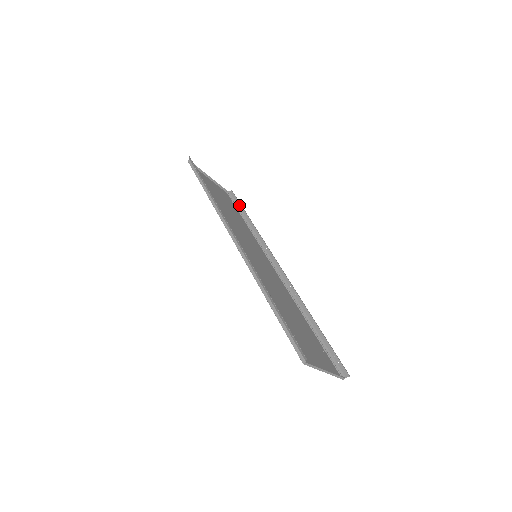
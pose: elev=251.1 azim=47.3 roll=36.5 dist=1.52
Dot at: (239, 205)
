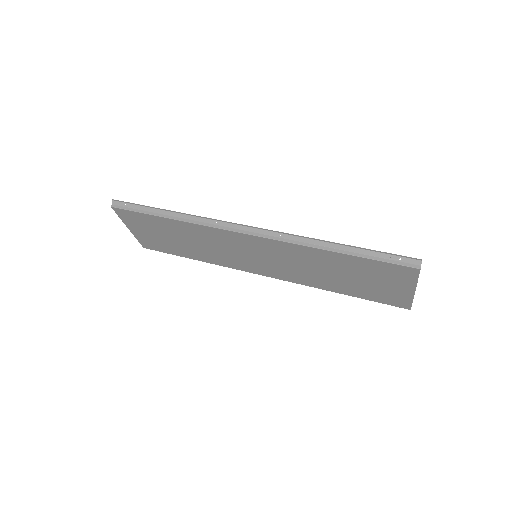
Dot at: occluded
